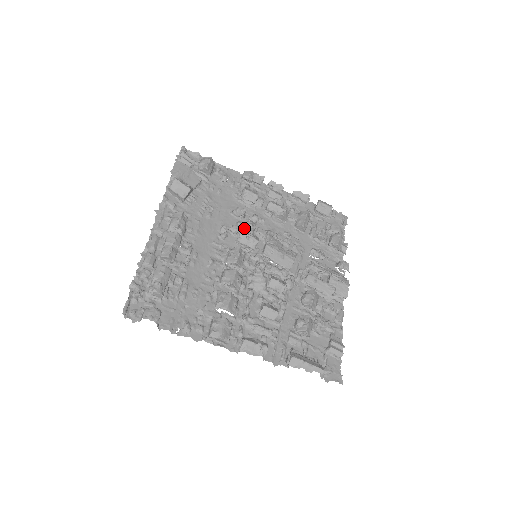
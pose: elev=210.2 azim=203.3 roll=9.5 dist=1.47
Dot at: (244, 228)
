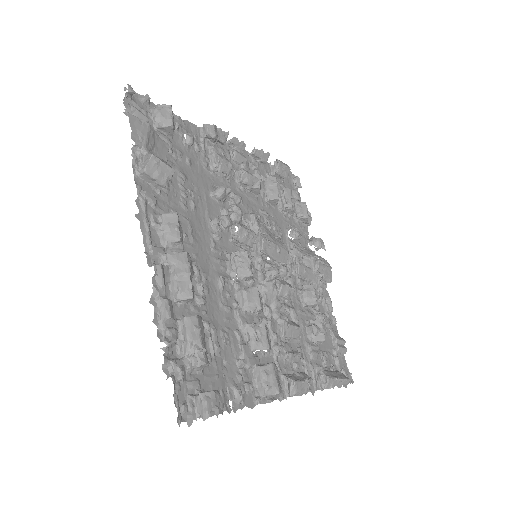
Dot at: (233, 217)
